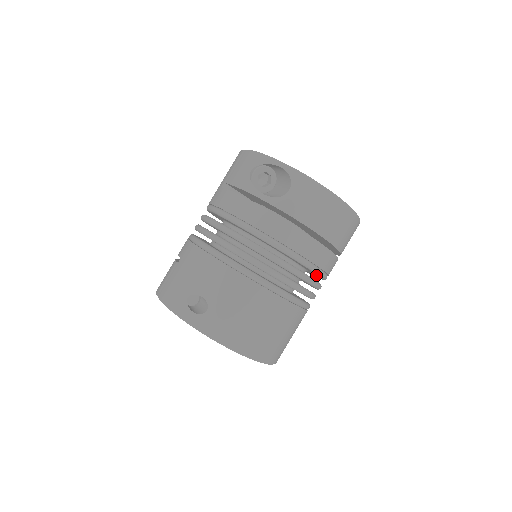
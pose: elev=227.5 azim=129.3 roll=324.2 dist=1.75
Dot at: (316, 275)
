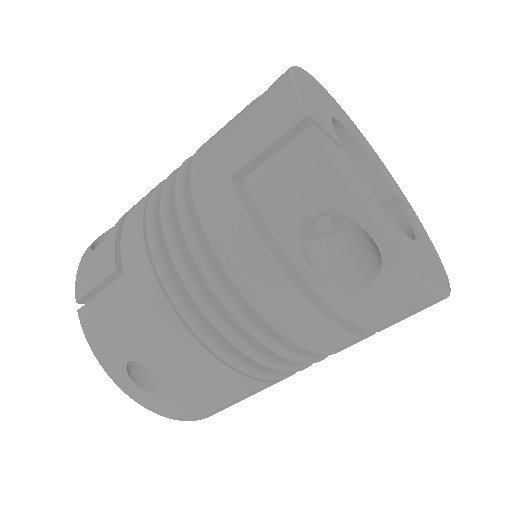
Dot at: occluded
